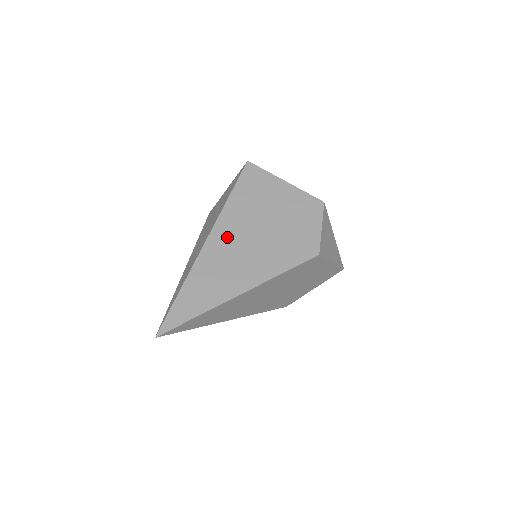
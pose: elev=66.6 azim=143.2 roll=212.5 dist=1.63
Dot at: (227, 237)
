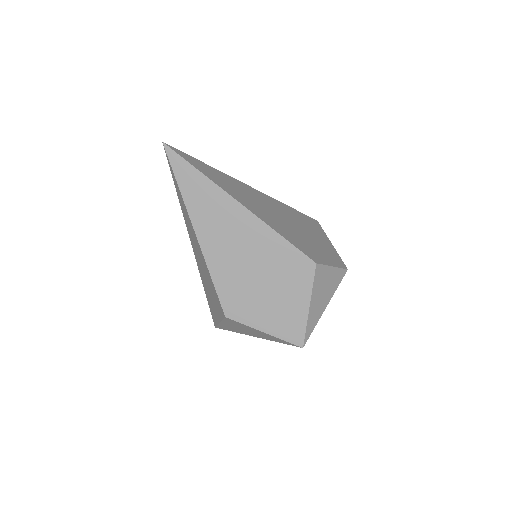
Dot at: (266, 200)
